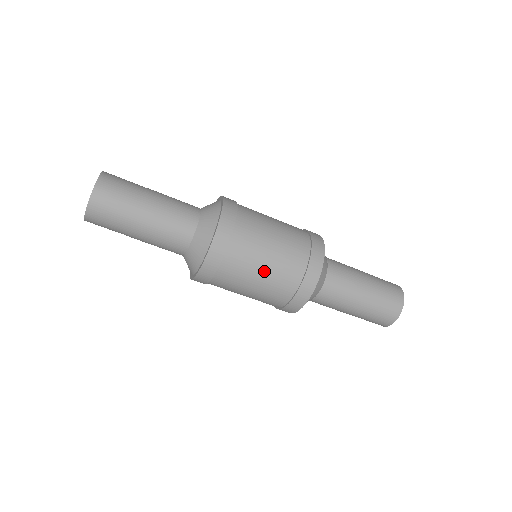
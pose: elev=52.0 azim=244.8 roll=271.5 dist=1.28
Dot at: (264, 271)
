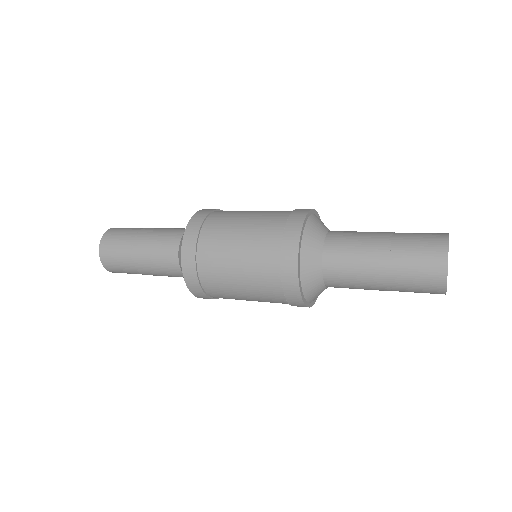
Dot at: occluded
